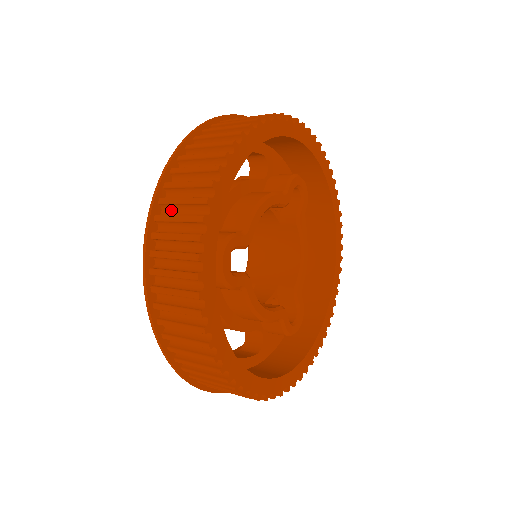
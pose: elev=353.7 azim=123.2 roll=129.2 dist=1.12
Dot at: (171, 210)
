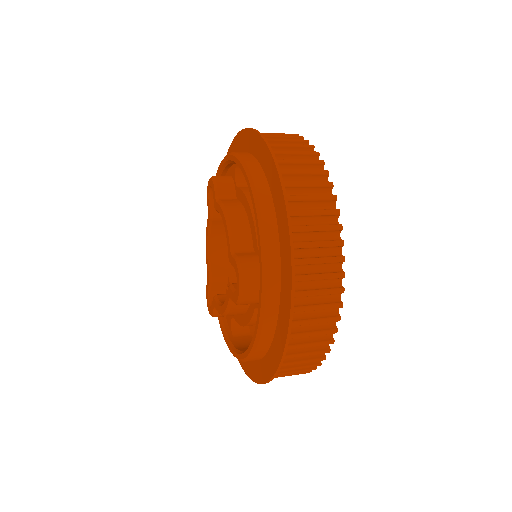
Dot at: (301, 252)
